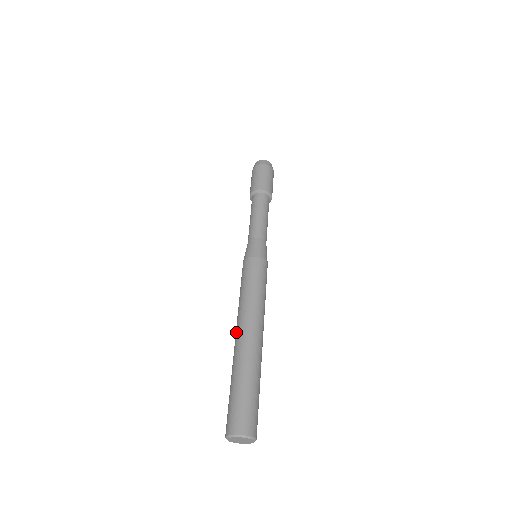
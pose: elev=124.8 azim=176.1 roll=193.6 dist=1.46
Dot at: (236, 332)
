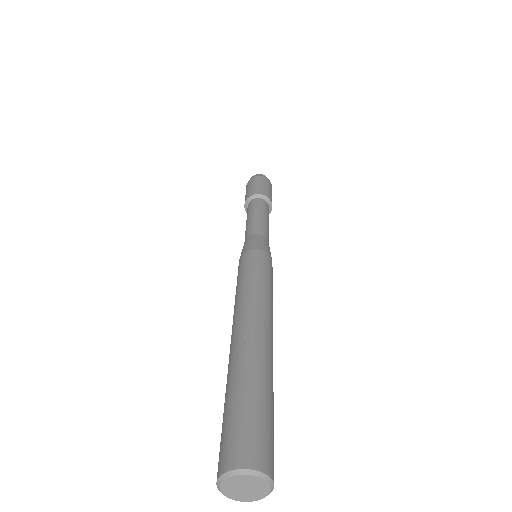
Dot at: occluded
